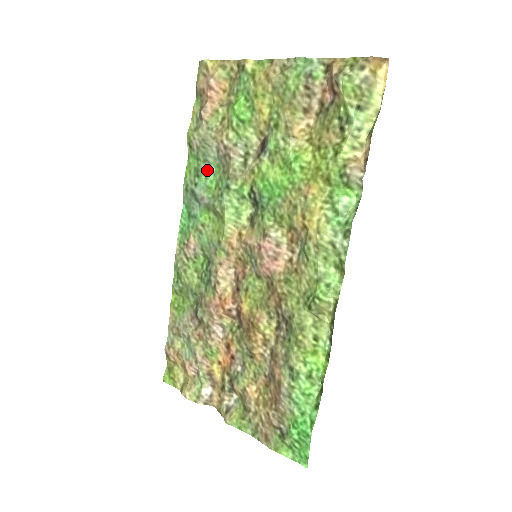
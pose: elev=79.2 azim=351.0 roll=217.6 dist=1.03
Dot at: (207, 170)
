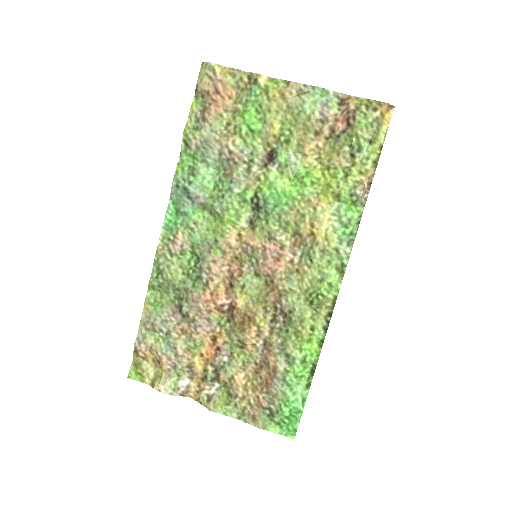
Dot at: (205, 170)
